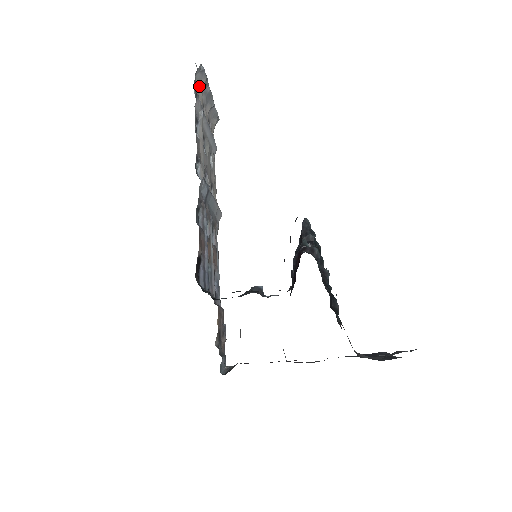
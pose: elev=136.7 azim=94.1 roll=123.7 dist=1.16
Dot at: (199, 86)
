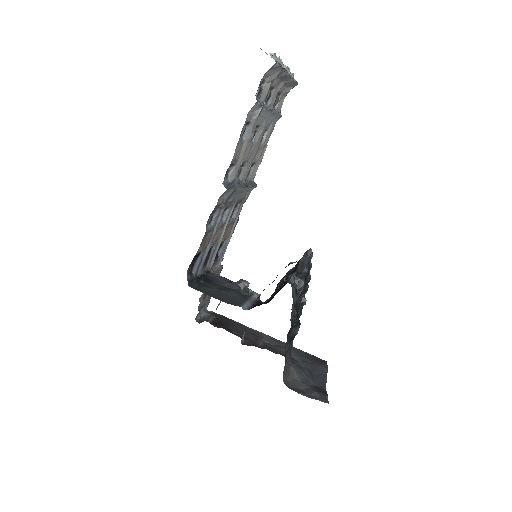
Dot at: (268, 80)
